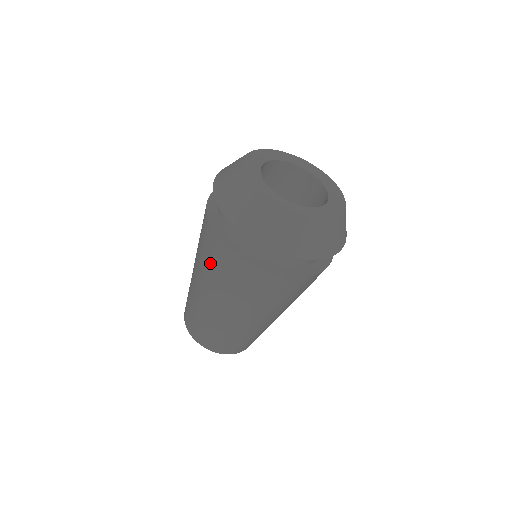
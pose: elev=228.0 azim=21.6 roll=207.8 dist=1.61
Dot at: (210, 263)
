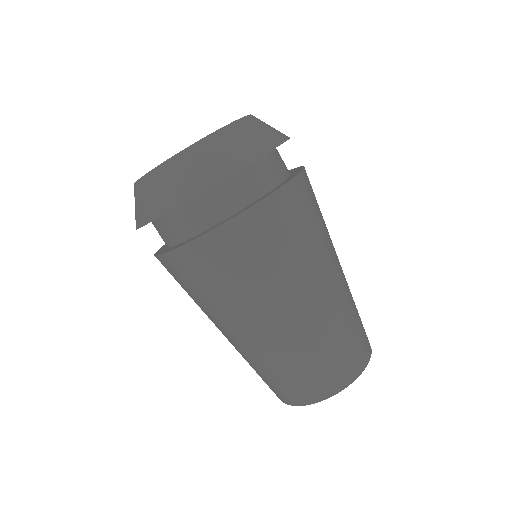
Dot at: (193, 292)
